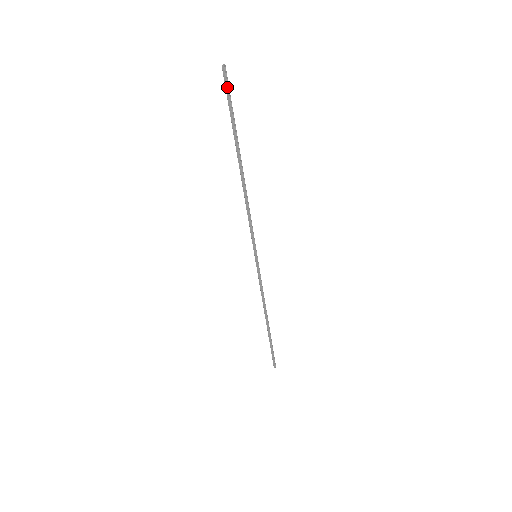
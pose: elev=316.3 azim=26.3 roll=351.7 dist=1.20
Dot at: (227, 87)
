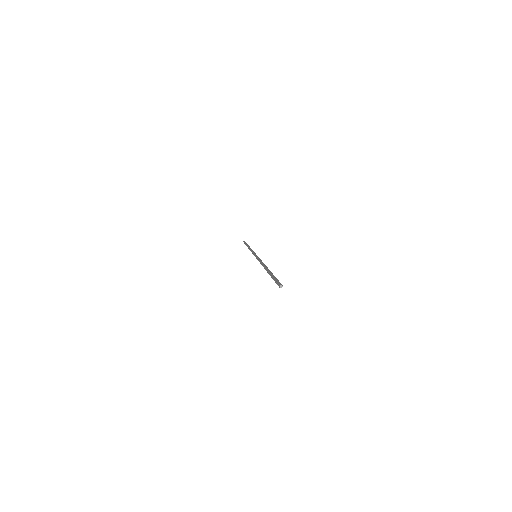
Dot at: occluded
